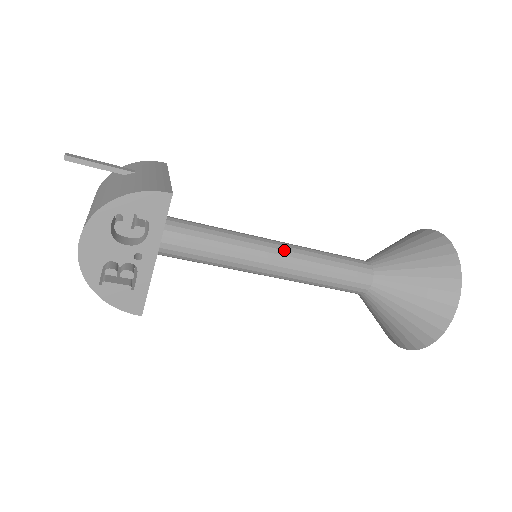
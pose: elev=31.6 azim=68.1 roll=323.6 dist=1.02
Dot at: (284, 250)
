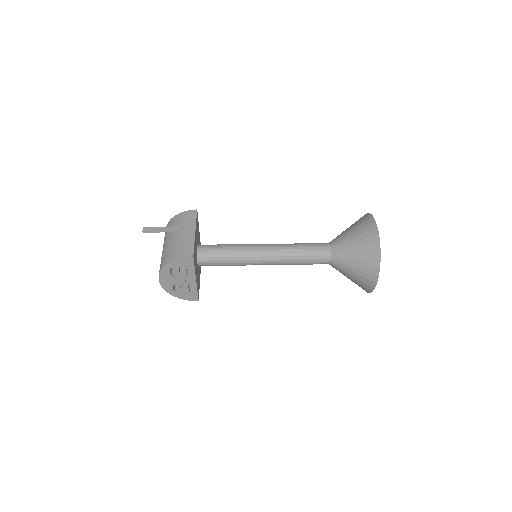
Dot at: (270, 253)
